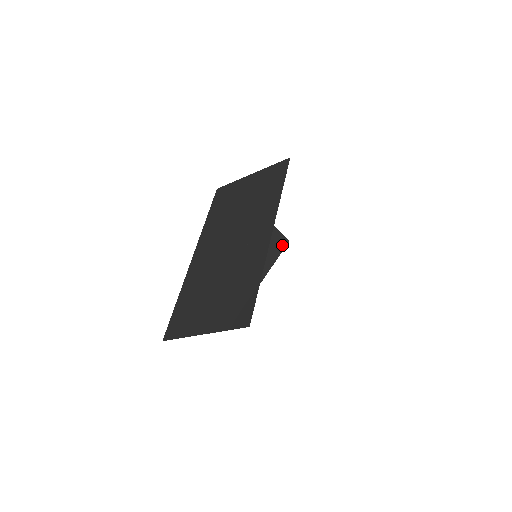
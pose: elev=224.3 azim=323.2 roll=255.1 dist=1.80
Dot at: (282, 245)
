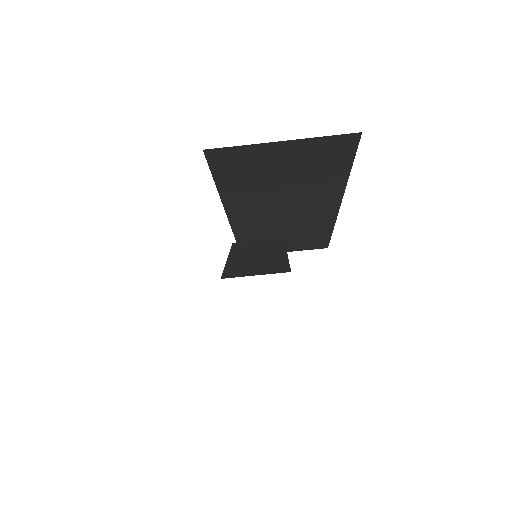
Dot at: (278, 241)
